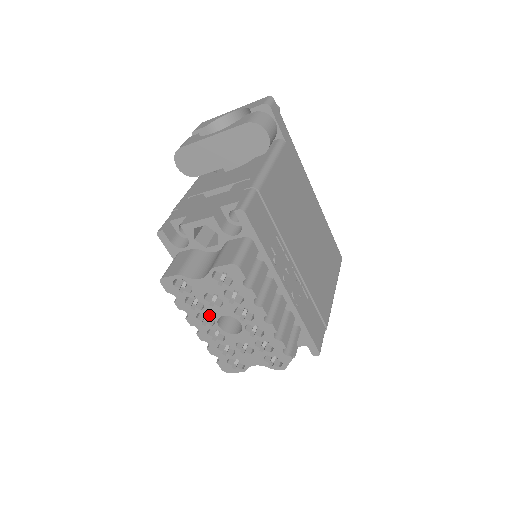
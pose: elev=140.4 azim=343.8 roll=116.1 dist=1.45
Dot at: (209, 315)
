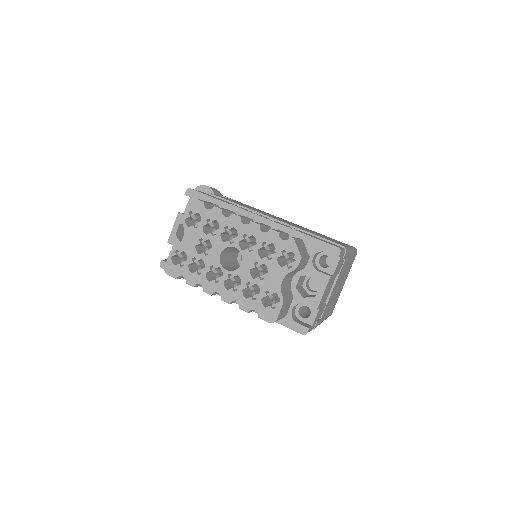
Dot at: (218, 275)
